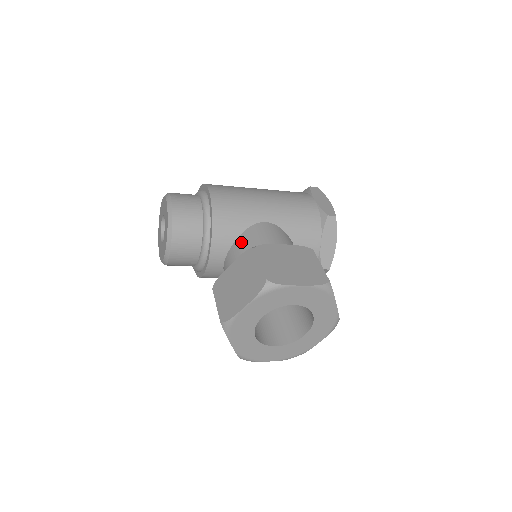
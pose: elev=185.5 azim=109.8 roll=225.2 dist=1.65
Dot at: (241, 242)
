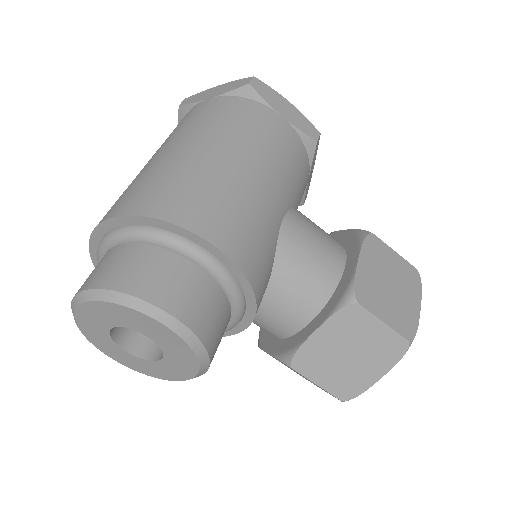
Dot at: (285, 281)
